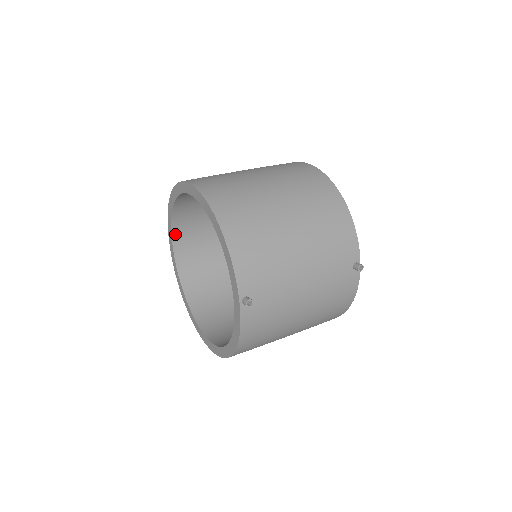
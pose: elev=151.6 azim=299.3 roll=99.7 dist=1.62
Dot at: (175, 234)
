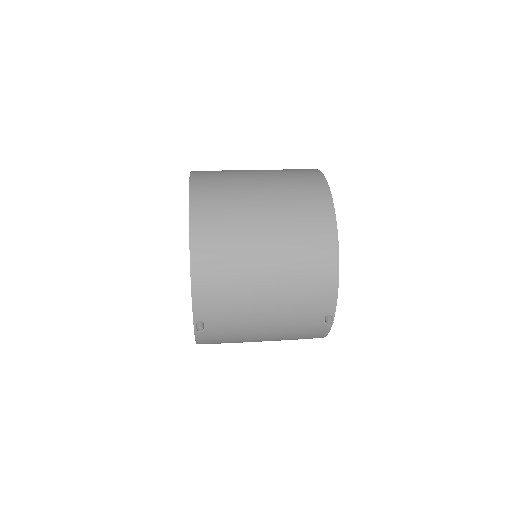
Dot at: occluded
